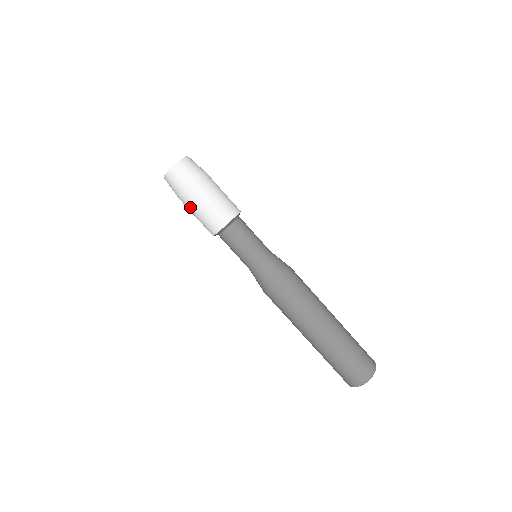
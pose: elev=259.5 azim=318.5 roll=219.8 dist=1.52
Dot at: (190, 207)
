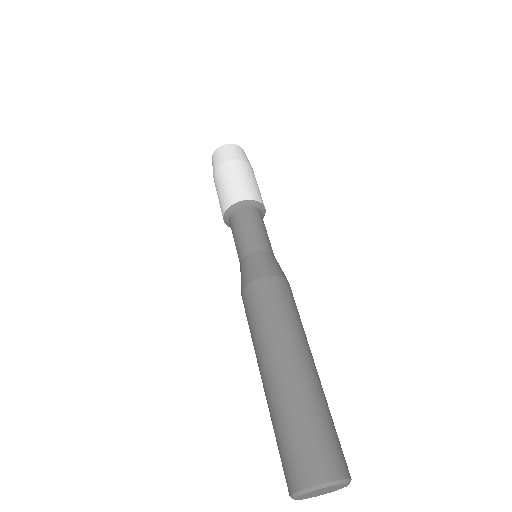
Dot at: (220, 178)
